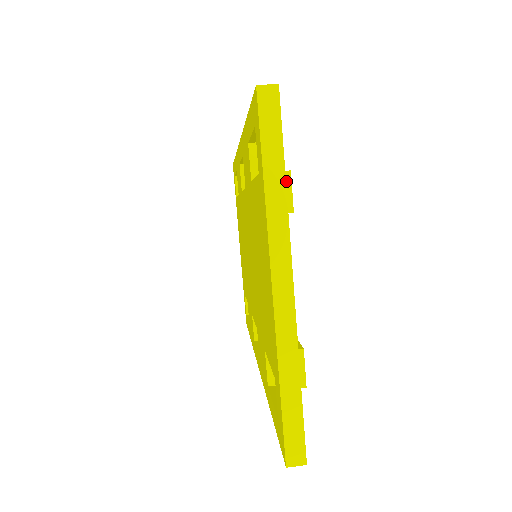
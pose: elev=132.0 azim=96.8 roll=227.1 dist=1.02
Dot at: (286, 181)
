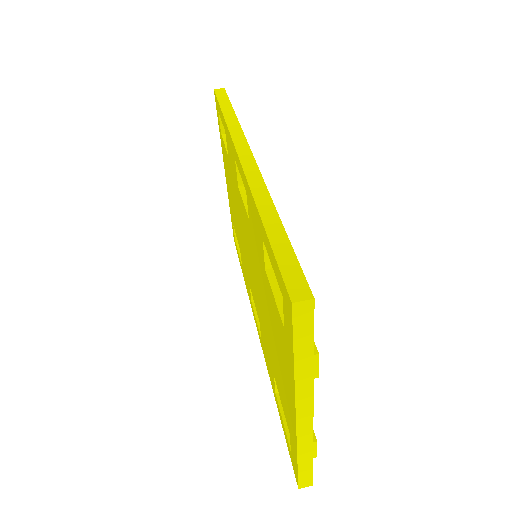
Dot at: (314, 361)
